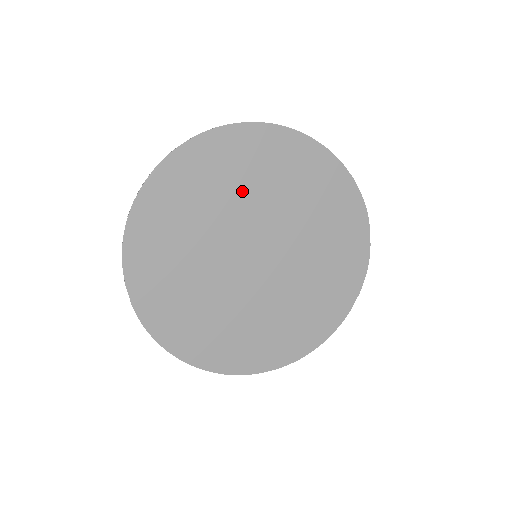
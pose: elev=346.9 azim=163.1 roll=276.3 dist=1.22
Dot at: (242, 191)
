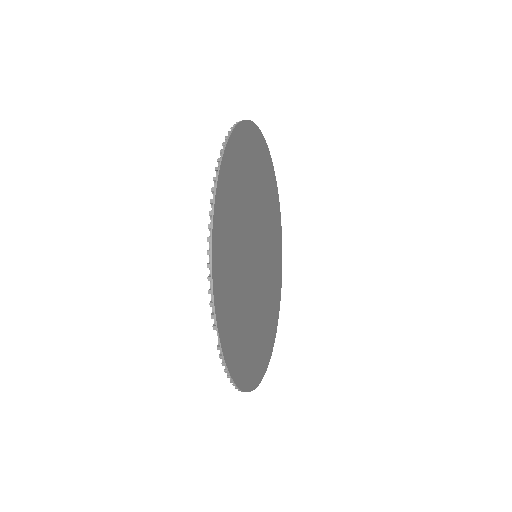
Dot at: (248, 192)
